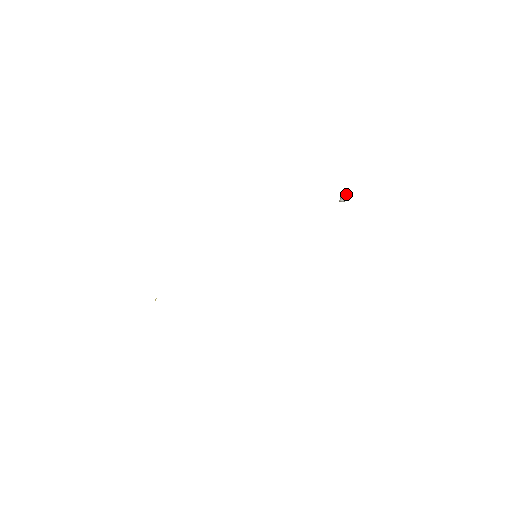
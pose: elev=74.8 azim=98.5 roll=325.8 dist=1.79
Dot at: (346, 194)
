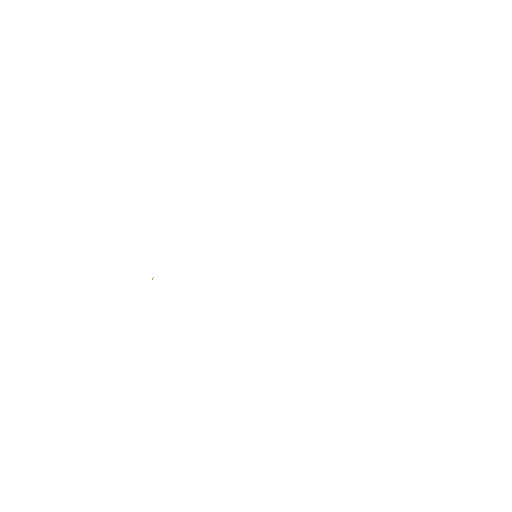
Dot at: occluded
